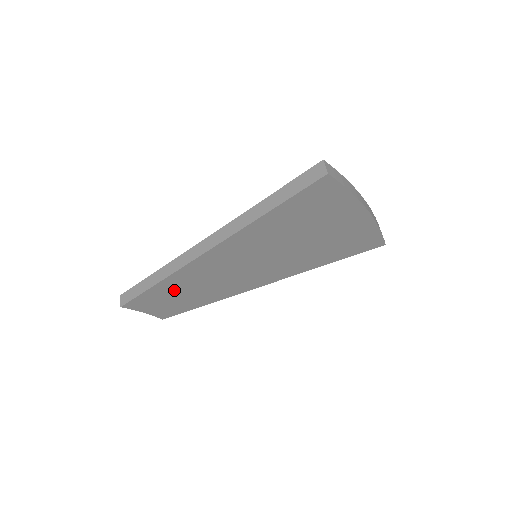
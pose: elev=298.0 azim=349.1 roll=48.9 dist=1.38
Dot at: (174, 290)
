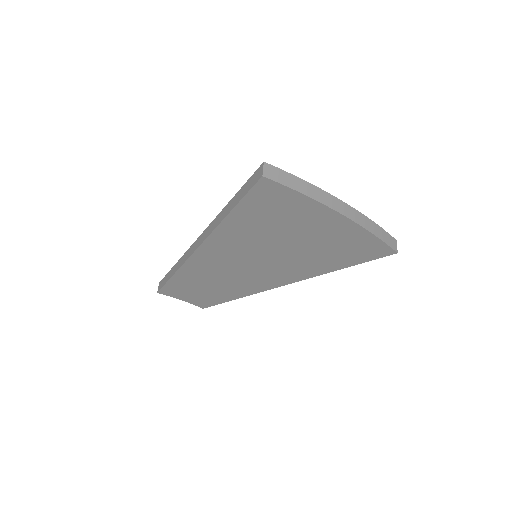
Dot at: (194, 282)
